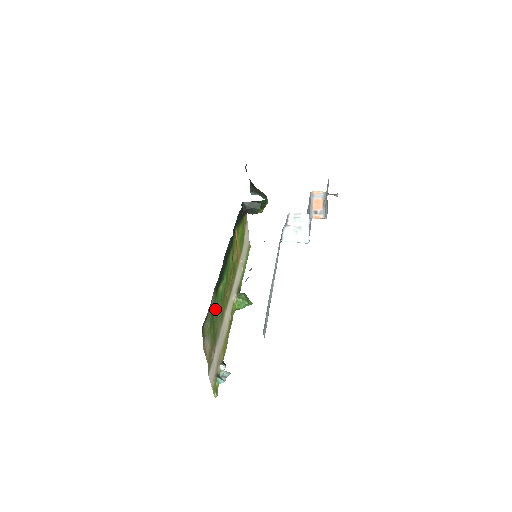
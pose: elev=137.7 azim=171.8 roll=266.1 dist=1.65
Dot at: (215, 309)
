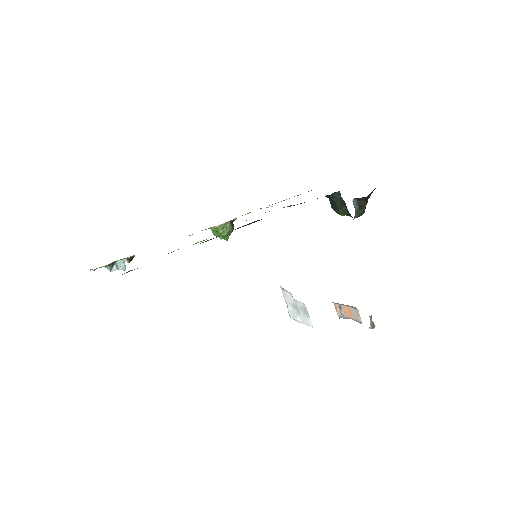
Dot at: occluded
